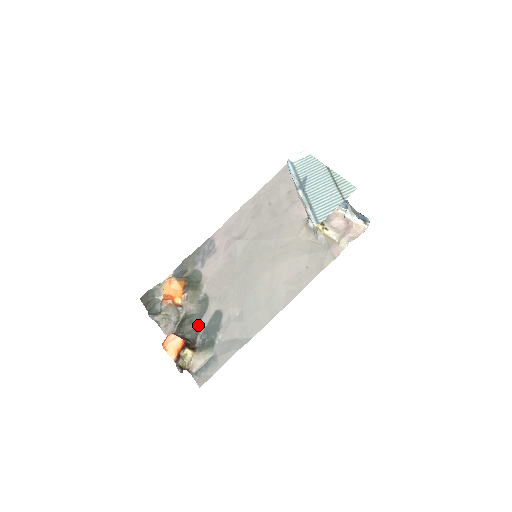
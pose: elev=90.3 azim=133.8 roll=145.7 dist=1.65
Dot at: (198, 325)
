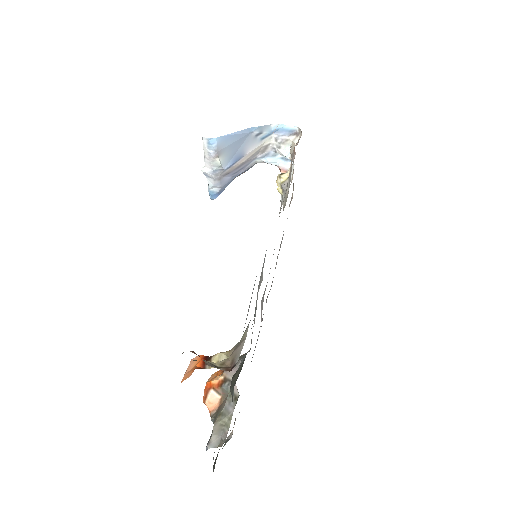
Dot at: (245, 357)
